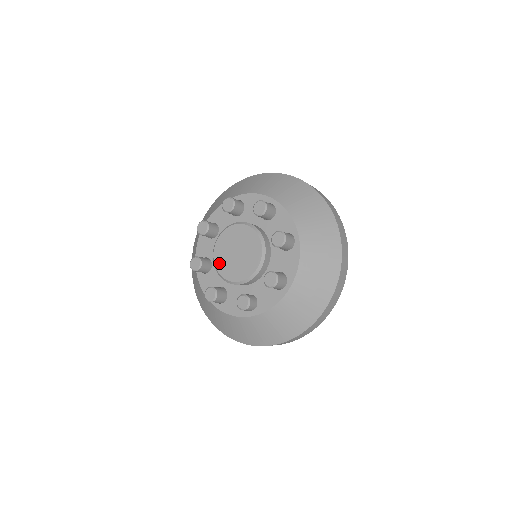
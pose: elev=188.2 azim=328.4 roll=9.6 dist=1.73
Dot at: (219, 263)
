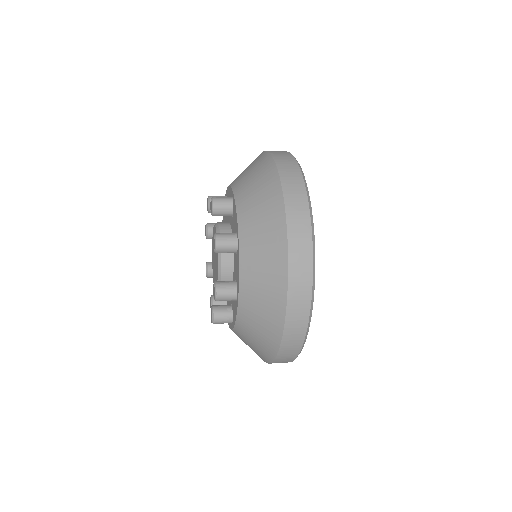
Dot at: (212, 250)
